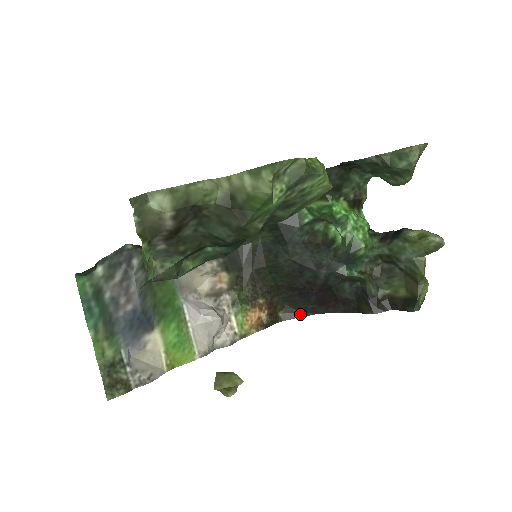
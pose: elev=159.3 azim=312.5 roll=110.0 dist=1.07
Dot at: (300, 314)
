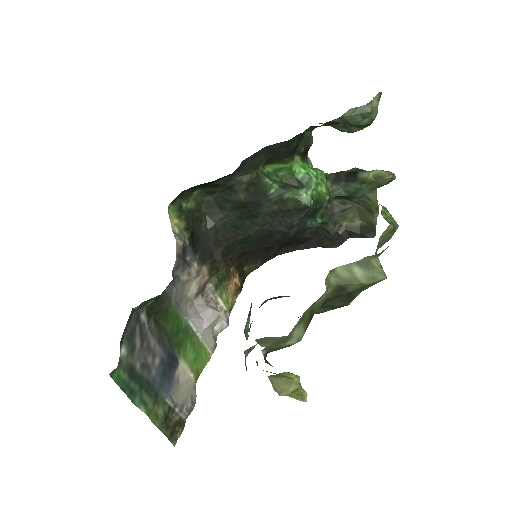
Dot at: (263, 262)
